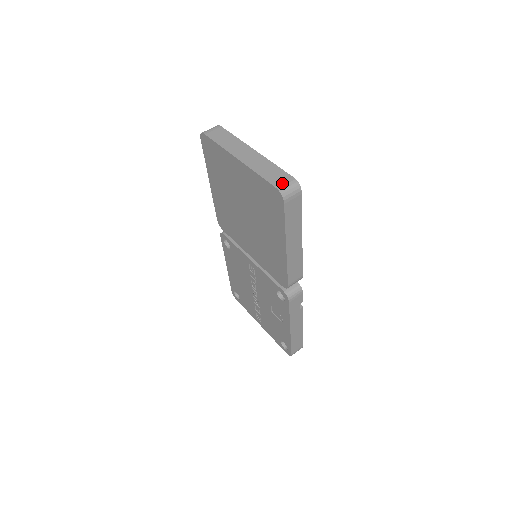
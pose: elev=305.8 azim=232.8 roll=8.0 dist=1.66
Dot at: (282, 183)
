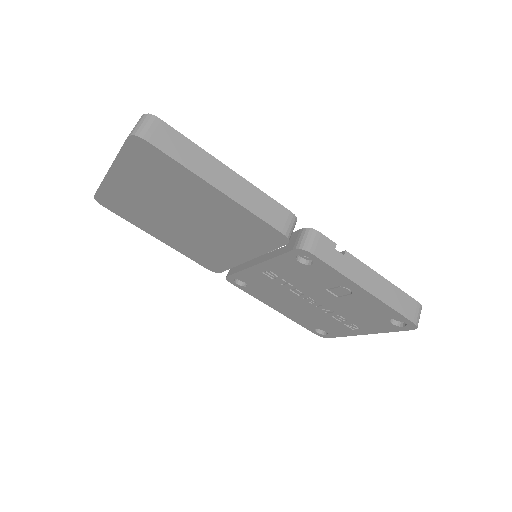
Dot at: (132, 130)
